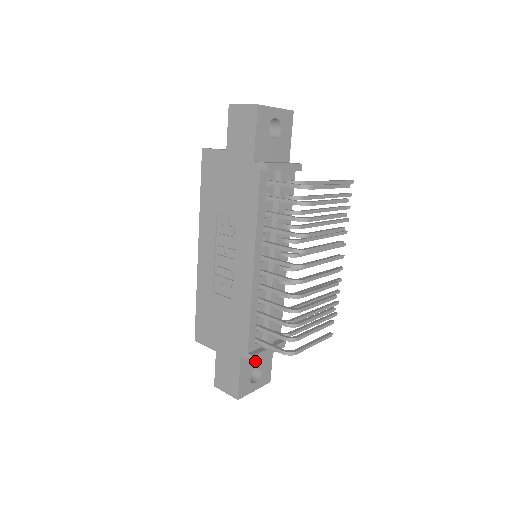
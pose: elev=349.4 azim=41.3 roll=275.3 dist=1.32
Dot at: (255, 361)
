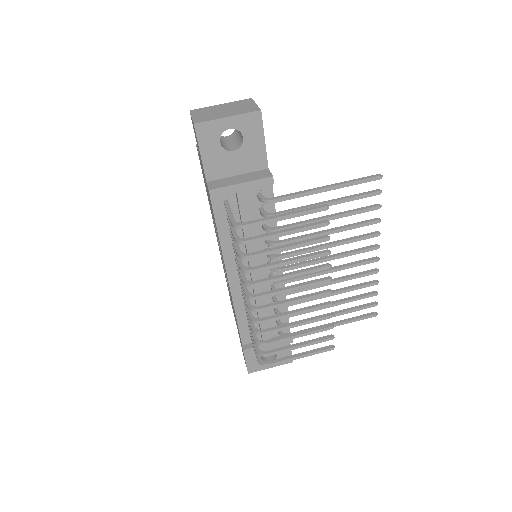
Dot at: occluded
